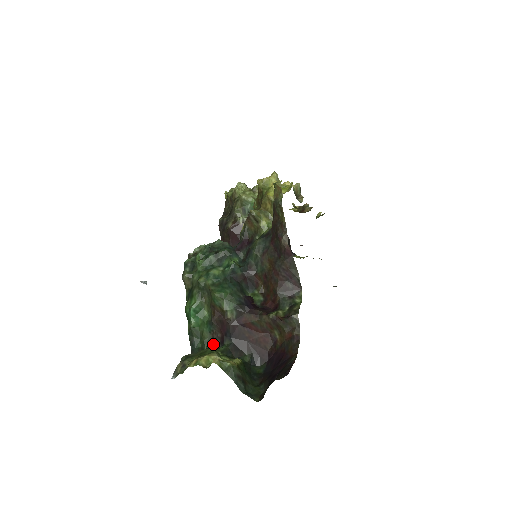
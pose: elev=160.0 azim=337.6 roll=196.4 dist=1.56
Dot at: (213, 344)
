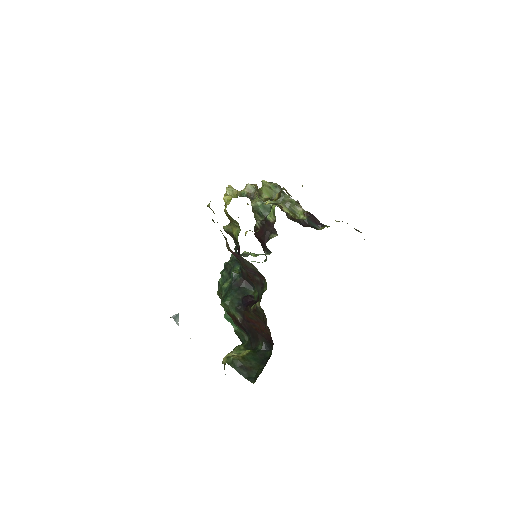
Dot at: occluded
